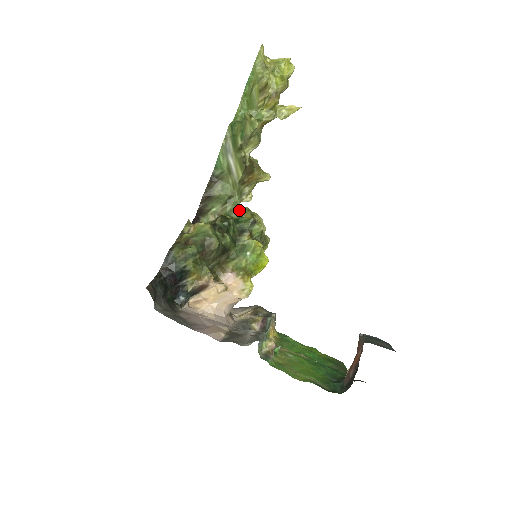
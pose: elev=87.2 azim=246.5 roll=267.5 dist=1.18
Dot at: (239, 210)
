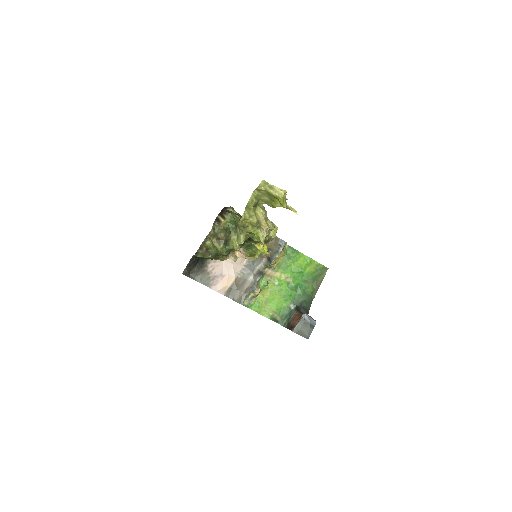
Dot at: occluded
